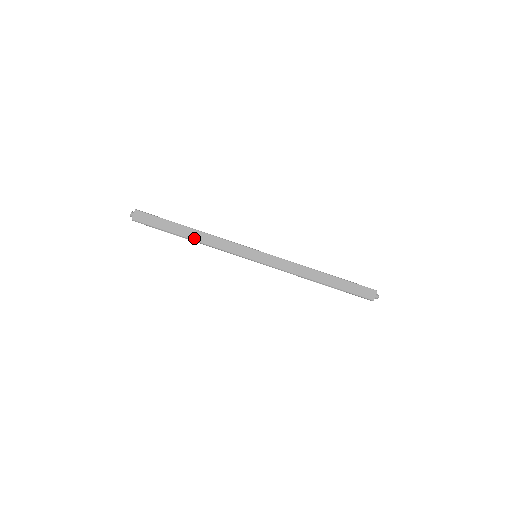
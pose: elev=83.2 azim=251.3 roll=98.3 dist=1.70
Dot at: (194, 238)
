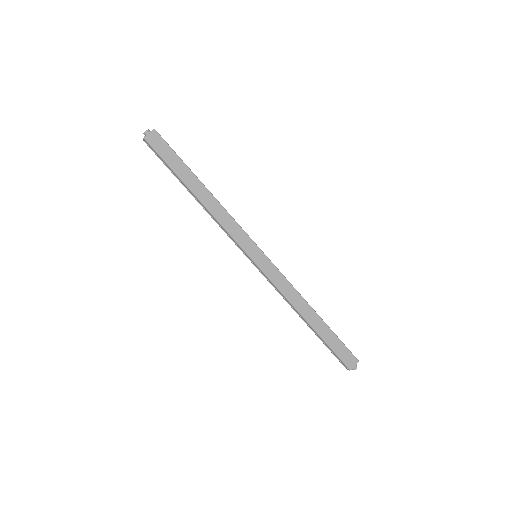
Dot at: (202, 198)
